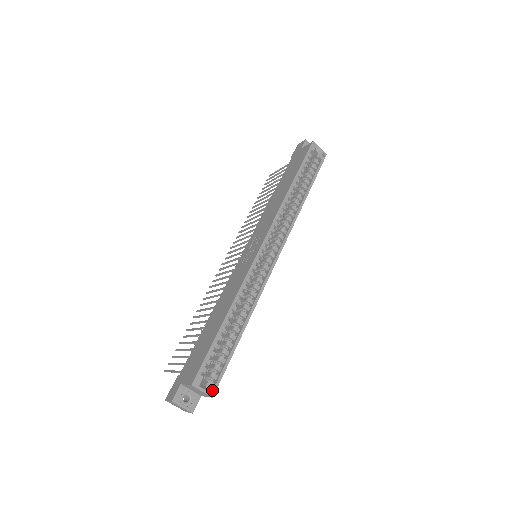
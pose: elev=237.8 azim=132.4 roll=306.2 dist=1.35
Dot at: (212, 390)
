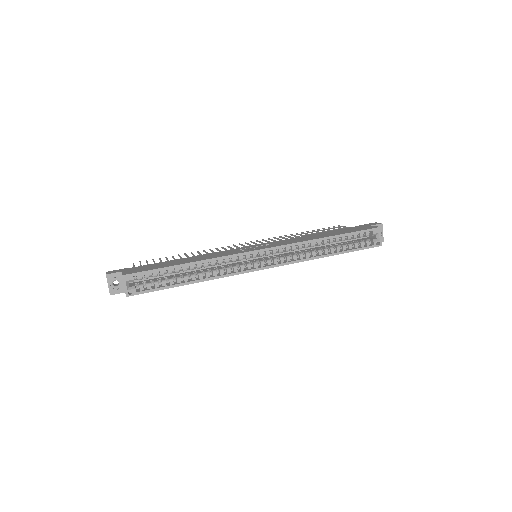
Dot at: (131, 293)
